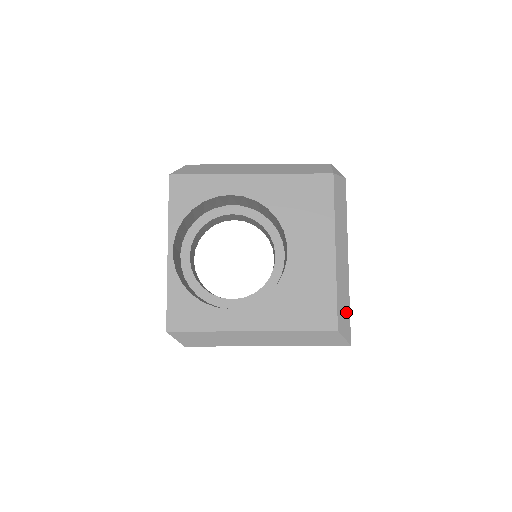
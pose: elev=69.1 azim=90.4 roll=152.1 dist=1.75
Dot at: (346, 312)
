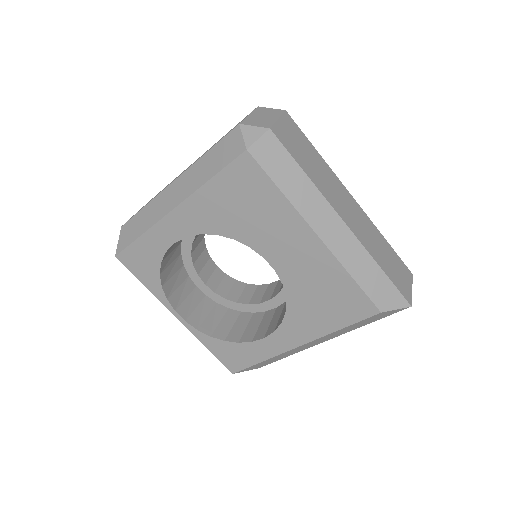
Dot at: (381, 282)
